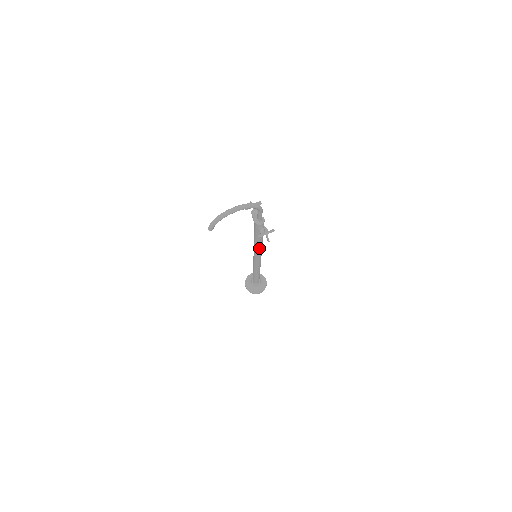
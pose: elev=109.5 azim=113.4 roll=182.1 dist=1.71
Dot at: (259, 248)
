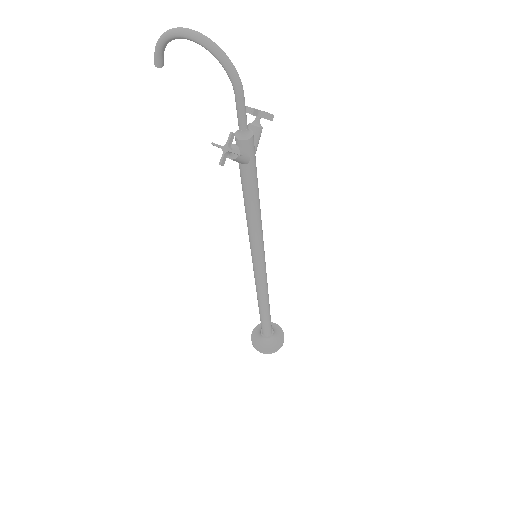
Dot at: (250, 226)
